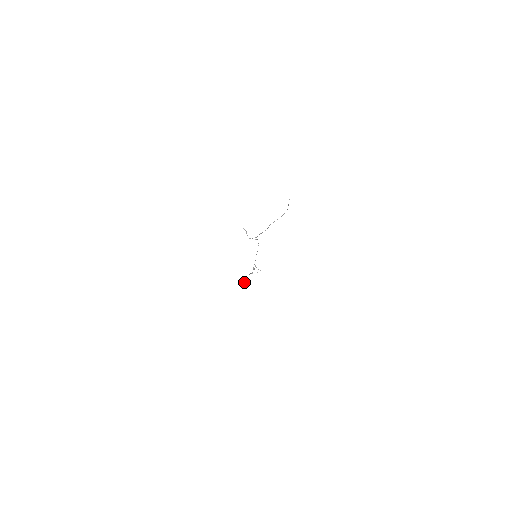
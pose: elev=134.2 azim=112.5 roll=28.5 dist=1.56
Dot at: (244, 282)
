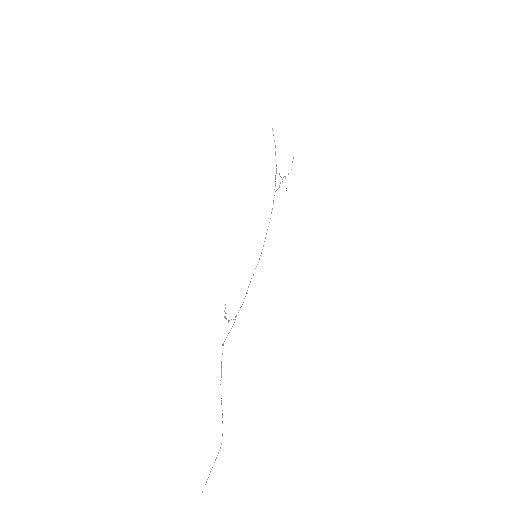
Dot at: (275, 146)
